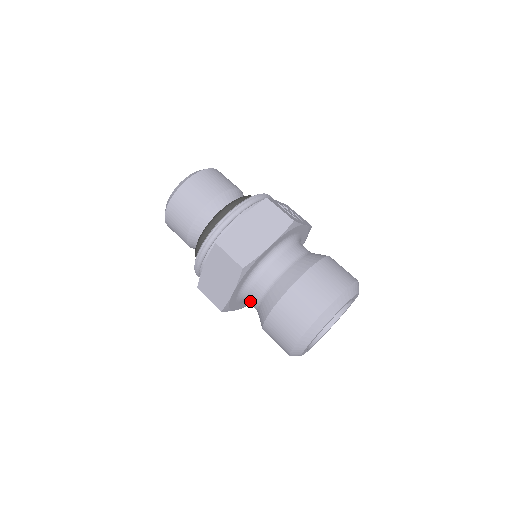
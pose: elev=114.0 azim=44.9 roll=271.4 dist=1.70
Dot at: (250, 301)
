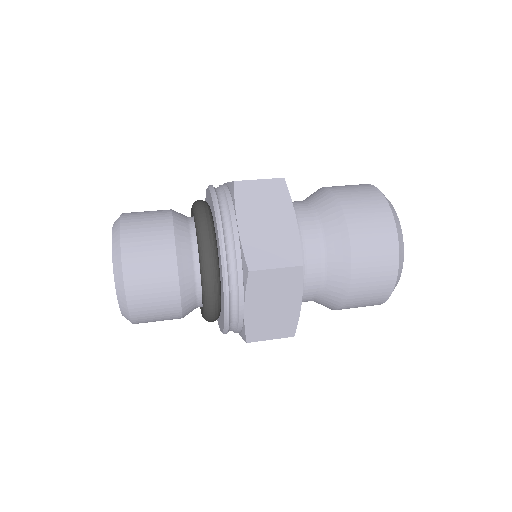
Dot at: (306, 297)
